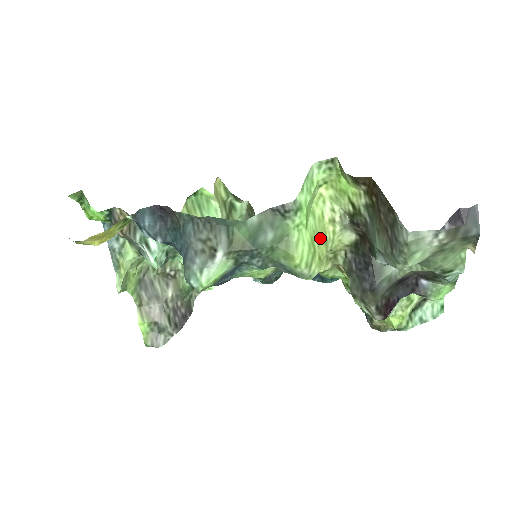
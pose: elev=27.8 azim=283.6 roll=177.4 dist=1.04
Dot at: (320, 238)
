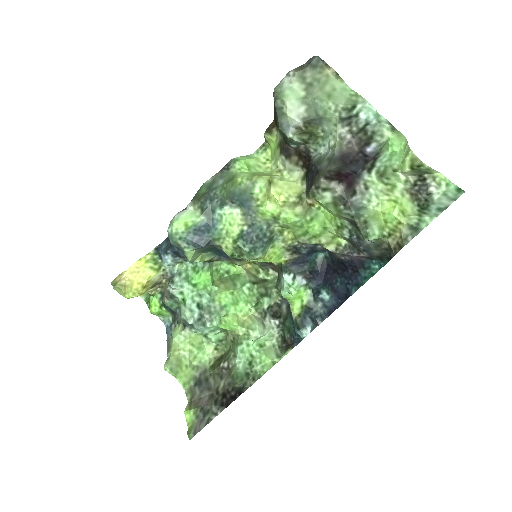
Dot at: (264, 174)
